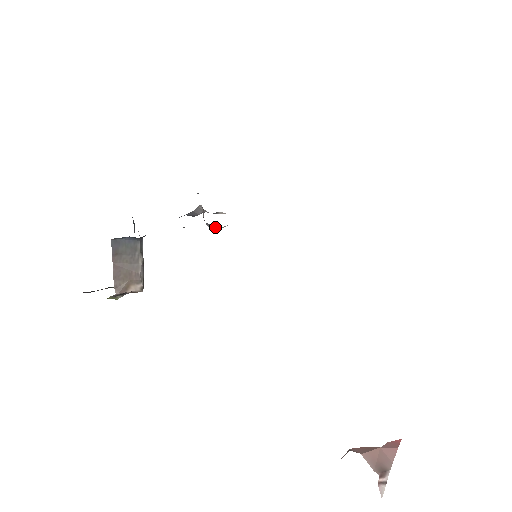
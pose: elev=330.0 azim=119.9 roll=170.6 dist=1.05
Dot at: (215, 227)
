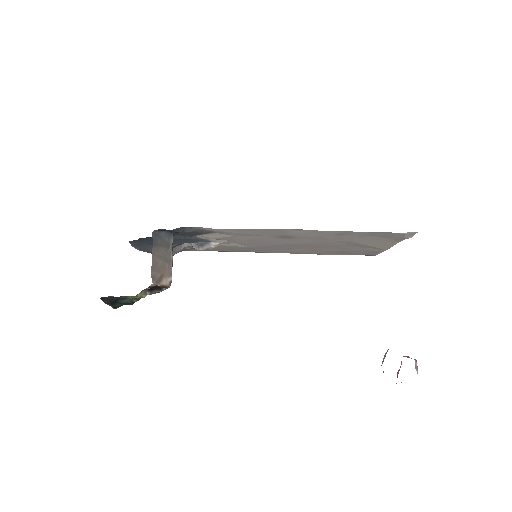
Dot at: (212, 244)
